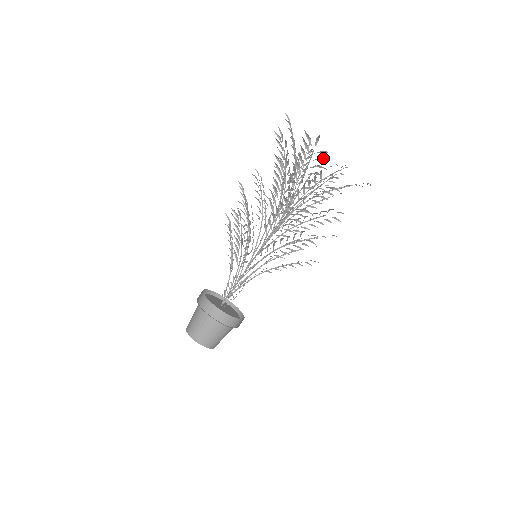
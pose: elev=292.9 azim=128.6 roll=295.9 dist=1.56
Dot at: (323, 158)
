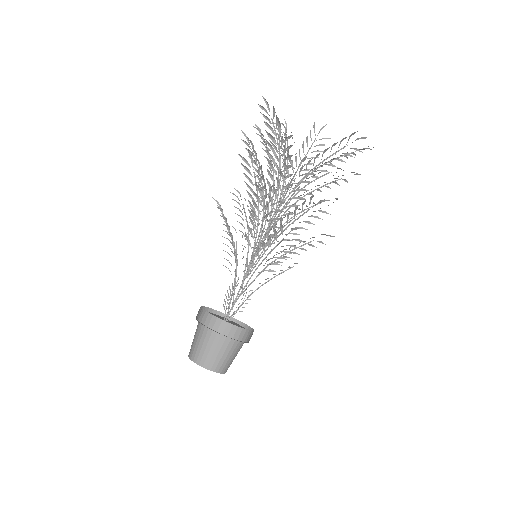
Dot at: (277, 117)
